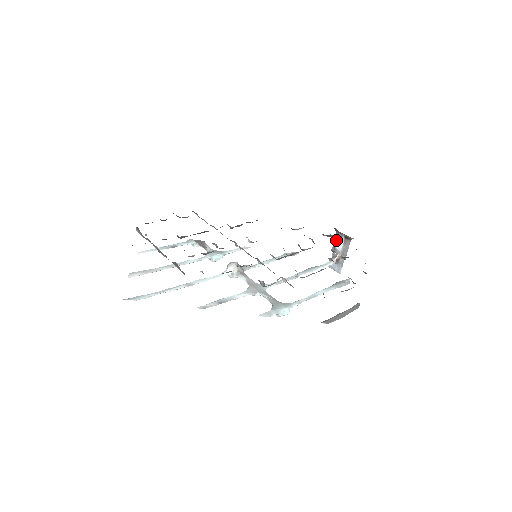
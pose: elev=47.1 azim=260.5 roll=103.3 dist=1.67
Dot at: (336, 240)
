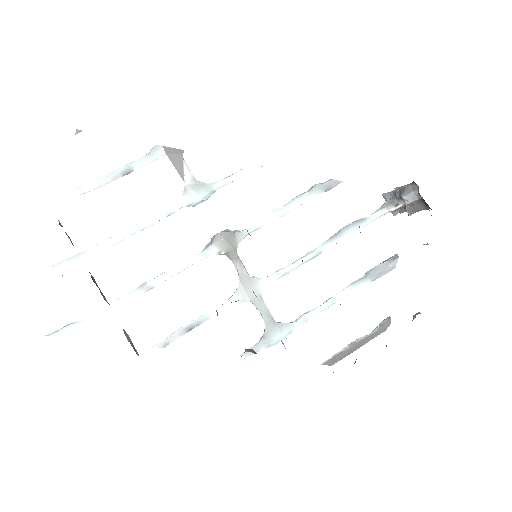
Dot at: (407, 188)
